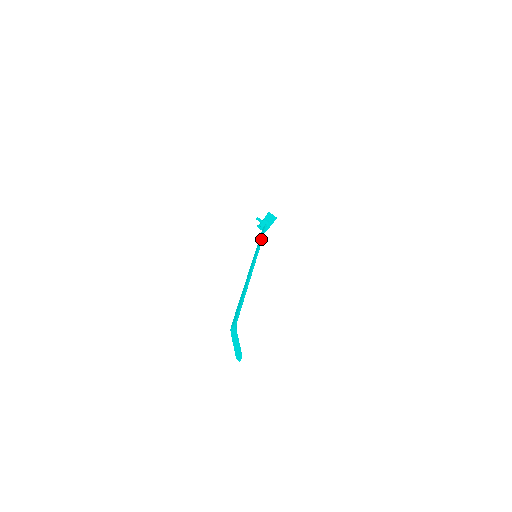
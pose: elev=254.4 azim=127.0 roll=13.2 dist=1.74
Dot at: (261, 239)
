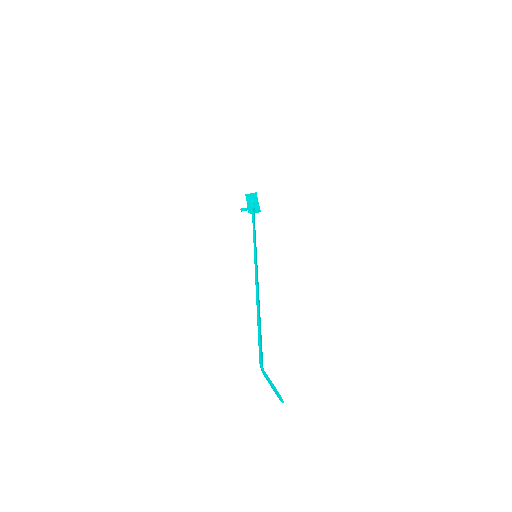
Dot at: (253, 232)
